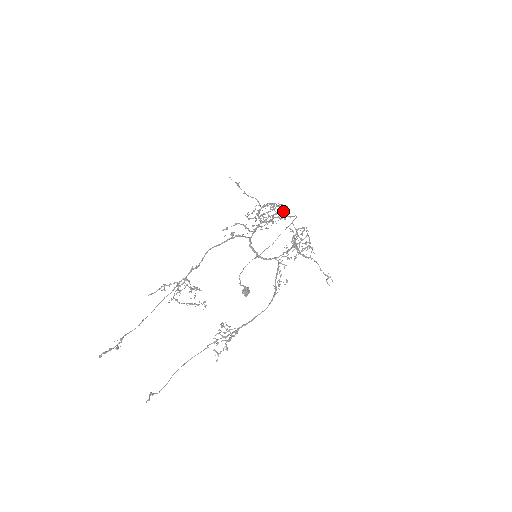
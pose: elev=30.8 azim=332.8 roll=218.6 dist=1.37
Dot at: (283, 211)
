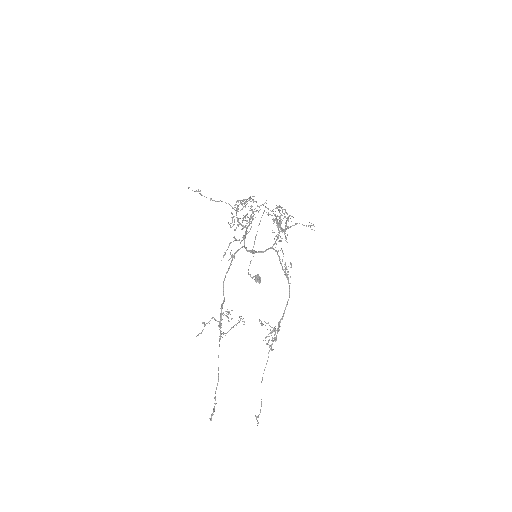
Dot at: (257, 206)
